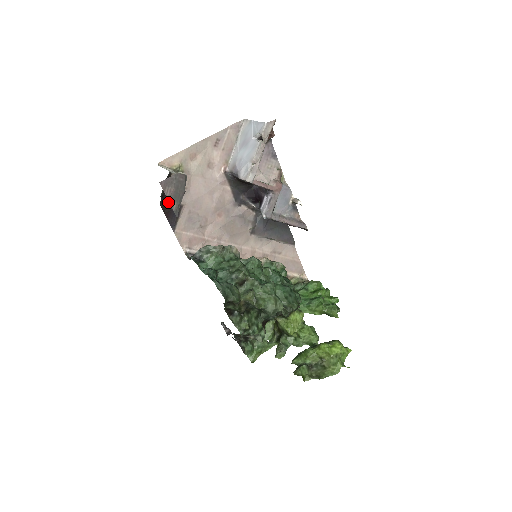
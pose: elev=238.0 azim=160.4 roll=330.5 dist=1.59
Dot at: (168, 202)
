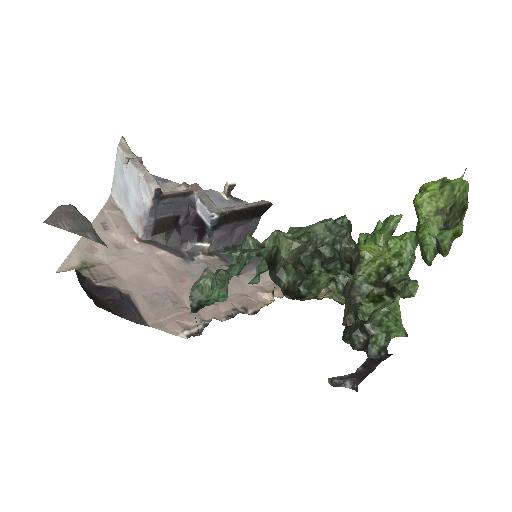
Dot at: (106, 300)
